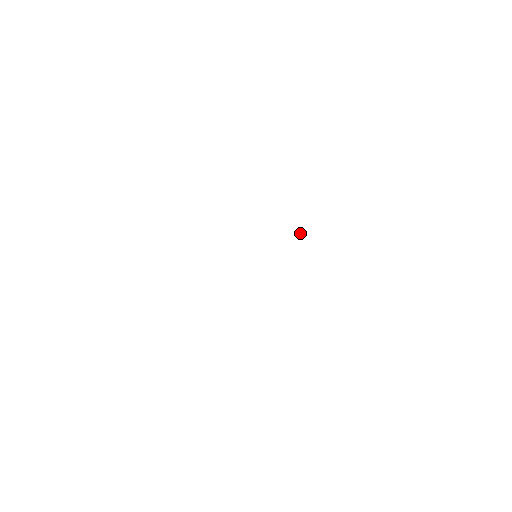
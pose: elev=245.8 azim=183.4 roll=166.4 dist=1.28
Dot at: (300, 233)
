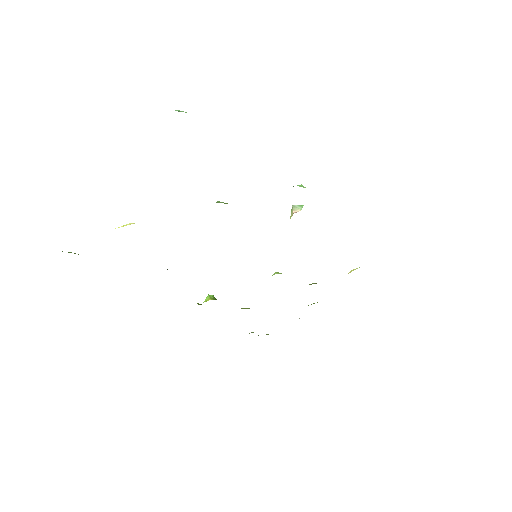
Dot at: occluded
